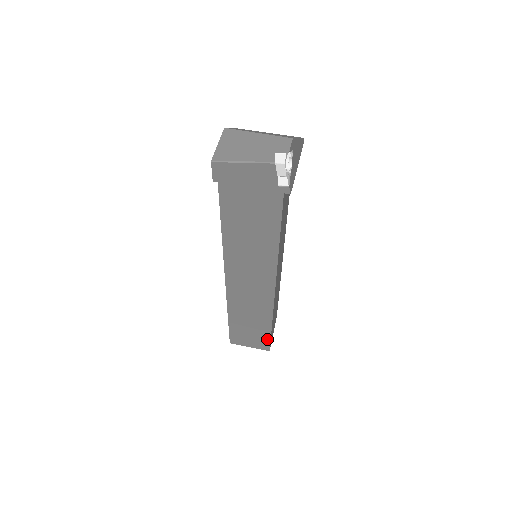
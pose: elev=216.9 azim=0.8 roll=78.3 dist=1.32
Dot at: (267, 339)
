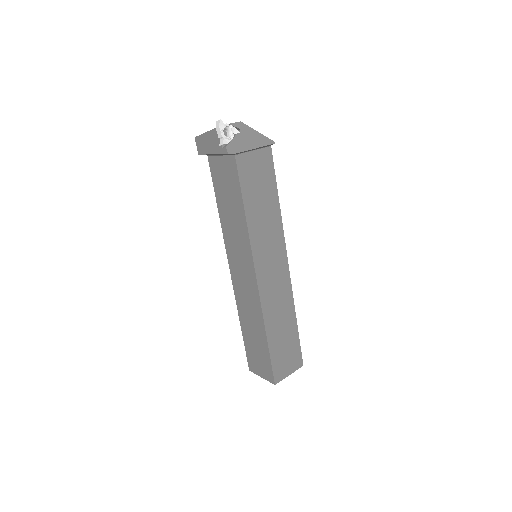
Dot at: (269, 362)
